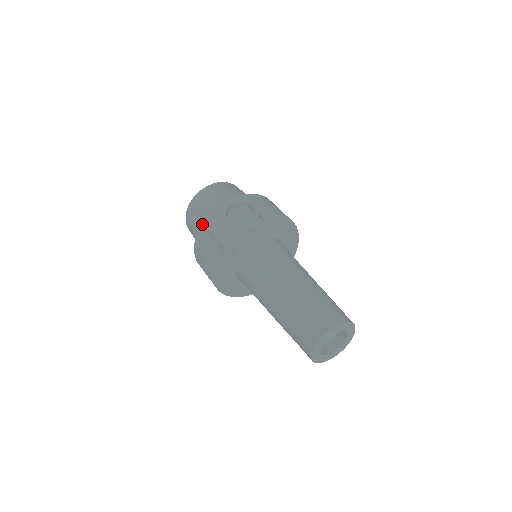
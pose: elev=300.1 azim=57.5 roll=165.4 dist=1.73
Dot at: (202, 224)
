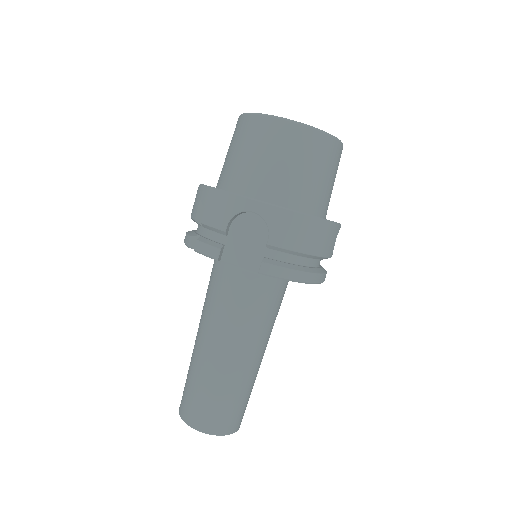
Dot at: (209, 188)
